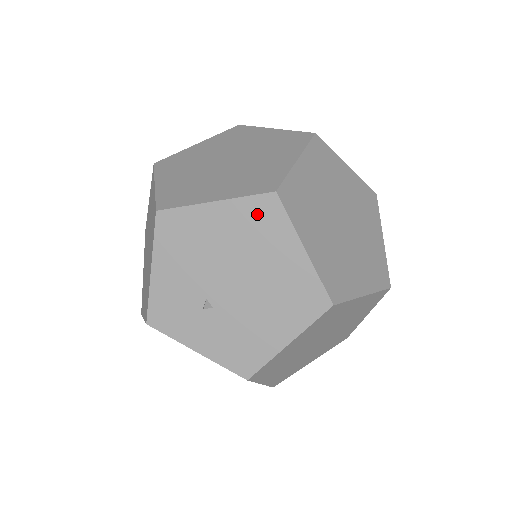
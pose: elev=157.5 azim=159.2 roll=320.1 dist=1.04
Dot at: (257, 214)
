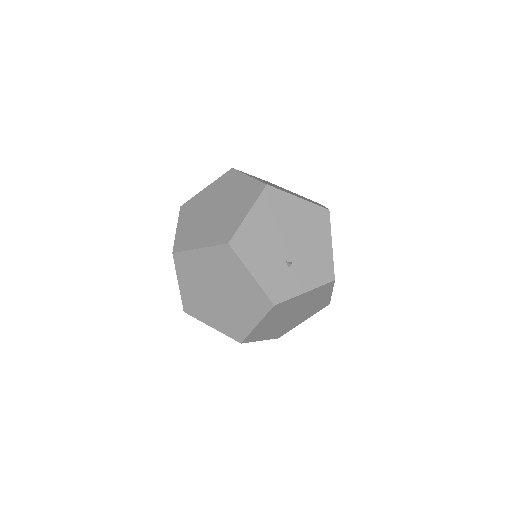
Dot at: (269, 201)
